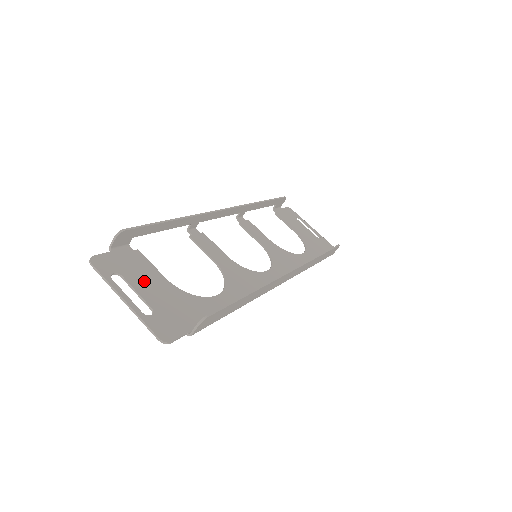
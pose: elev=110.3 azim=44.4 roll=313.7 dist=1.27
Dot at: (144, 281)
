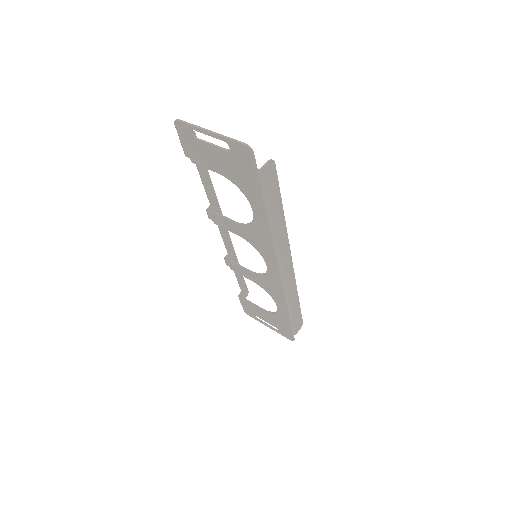
Dot at: (211, 153)
